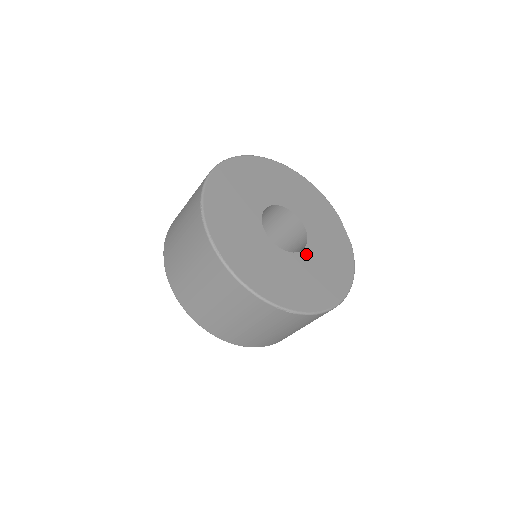
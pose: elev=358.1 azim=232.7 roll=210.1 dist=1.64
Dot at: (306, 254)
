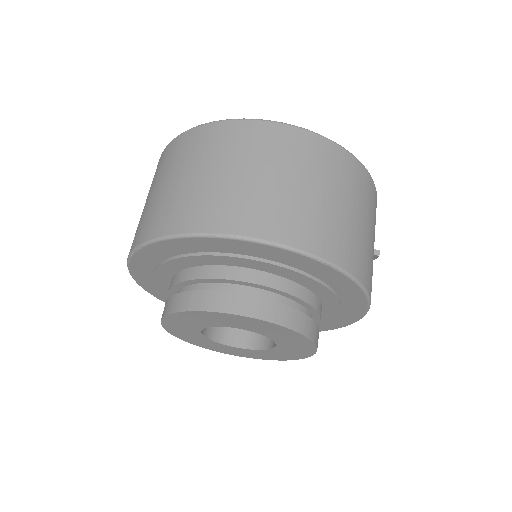
Dot at: occluded
